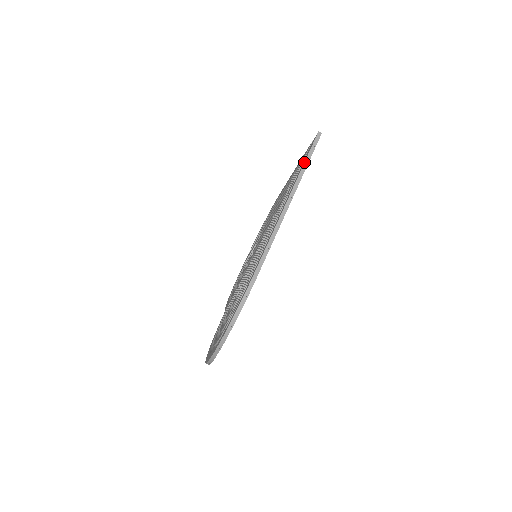
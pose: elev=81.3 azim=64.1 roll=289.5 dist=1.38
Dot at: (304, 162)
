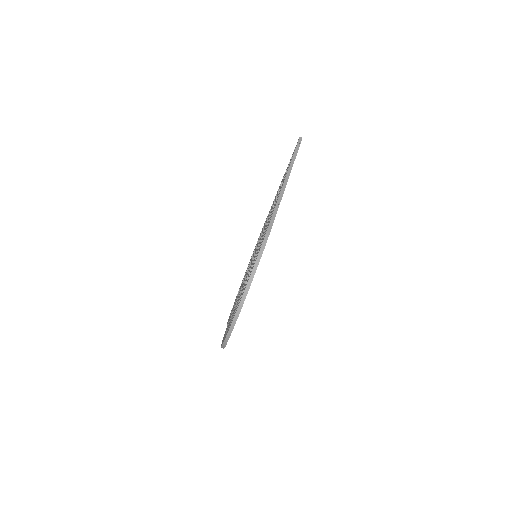
Dot at: (293, 154)
